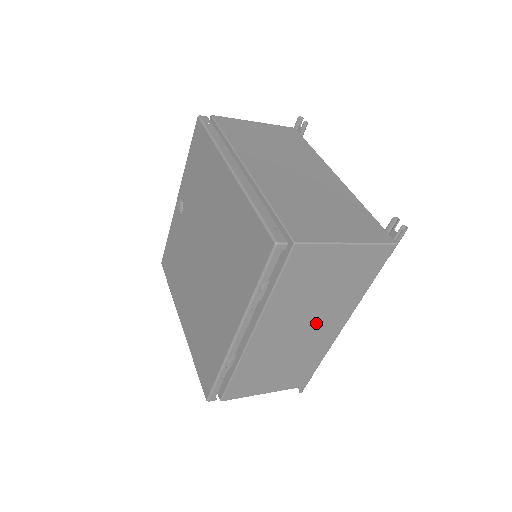
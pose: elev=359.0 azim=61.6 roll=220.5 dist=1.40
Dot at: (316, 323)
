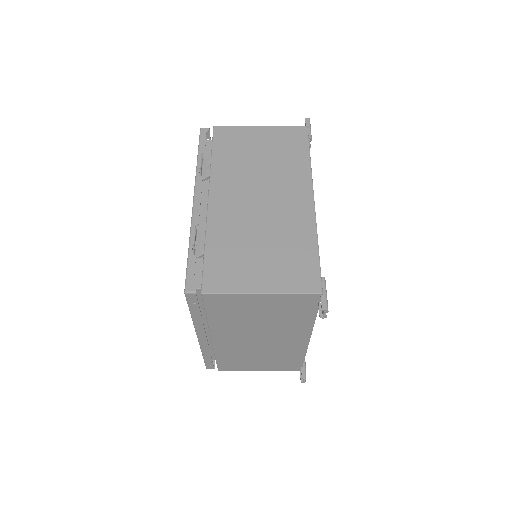
Dot at: (275, 193)
